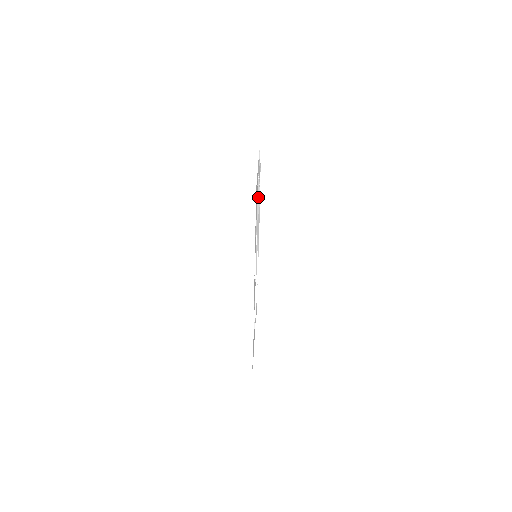
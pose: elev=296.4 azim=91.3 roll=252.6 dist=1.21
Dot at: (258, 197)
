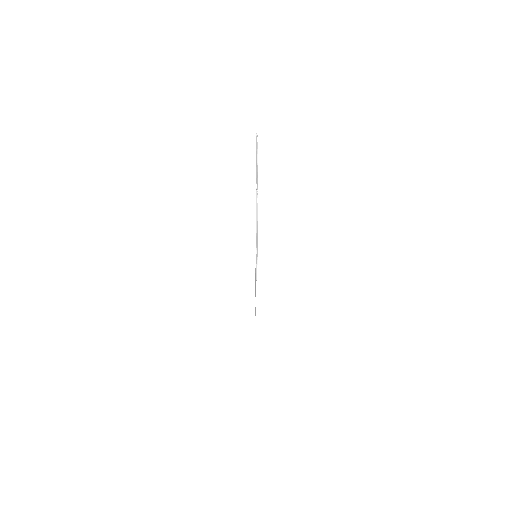
Dot at: (257, 208)
